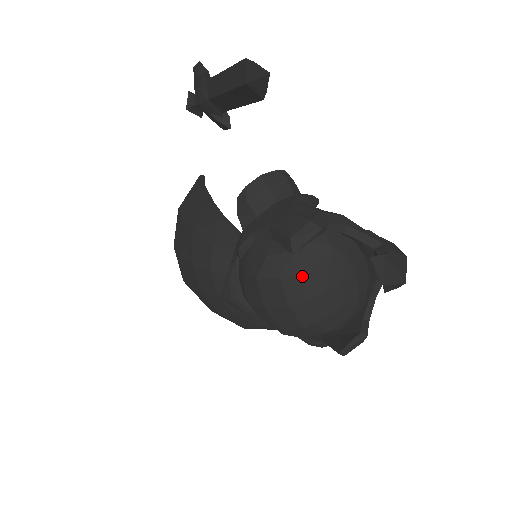
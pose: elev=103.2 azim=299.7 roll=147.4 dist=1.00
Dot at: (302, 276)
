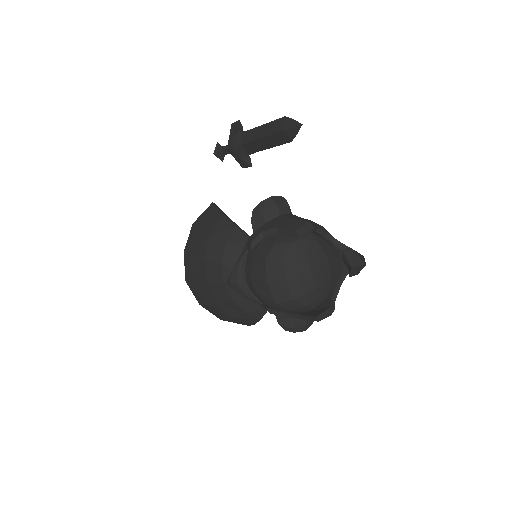
Dot at: (298, 259)
